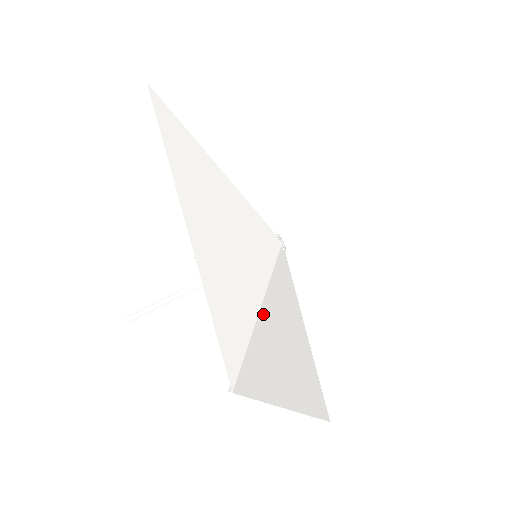
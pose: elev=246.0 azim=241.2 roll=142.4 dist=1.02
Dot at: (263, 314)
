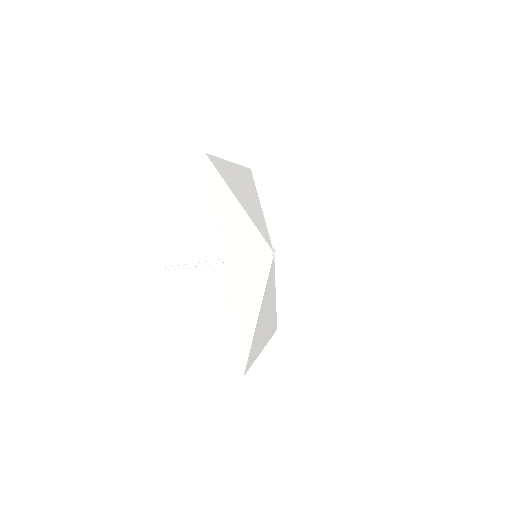
Dot at: (258, 319)
